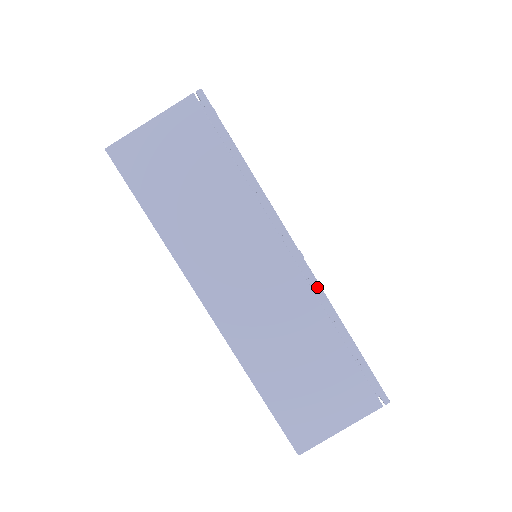
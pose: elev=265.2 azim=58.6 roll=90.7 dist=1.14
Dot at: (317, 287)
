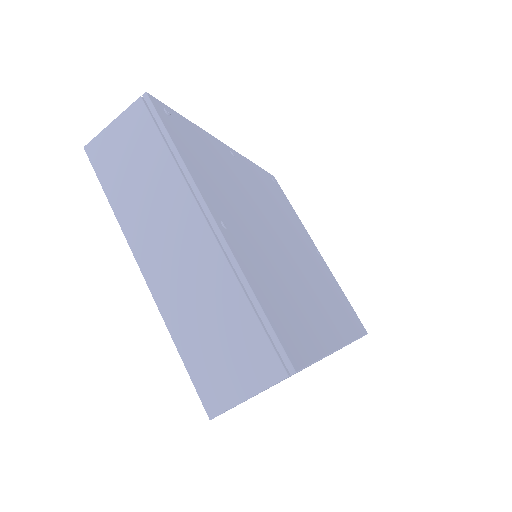
Dot at: (228, 251)
